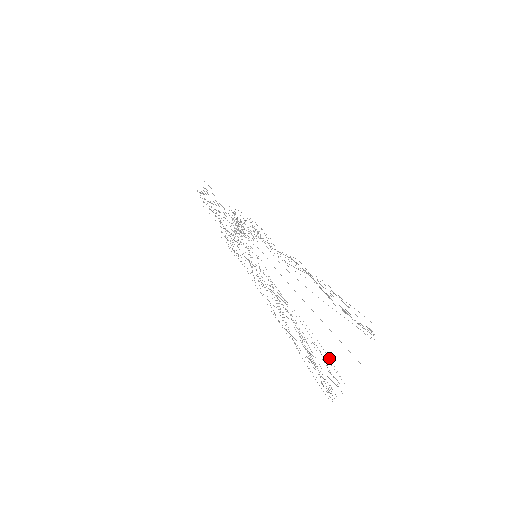
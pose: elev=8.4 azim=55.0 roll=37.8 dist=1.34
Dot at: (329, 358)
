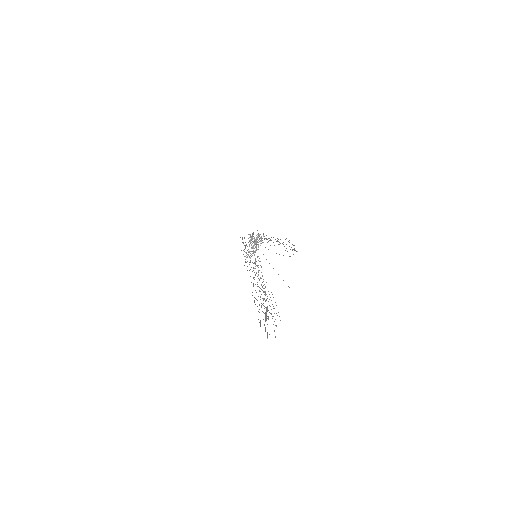
Dot at: occluded
